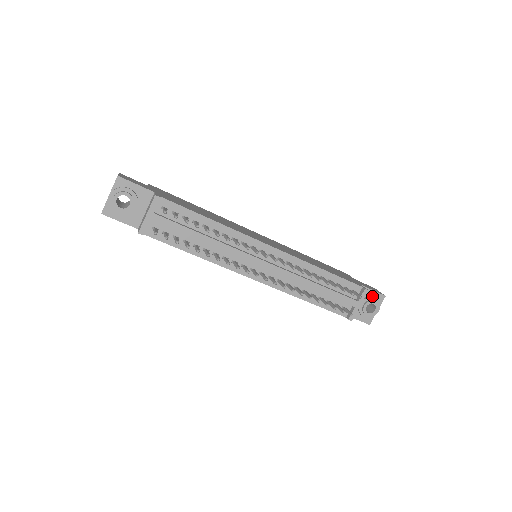
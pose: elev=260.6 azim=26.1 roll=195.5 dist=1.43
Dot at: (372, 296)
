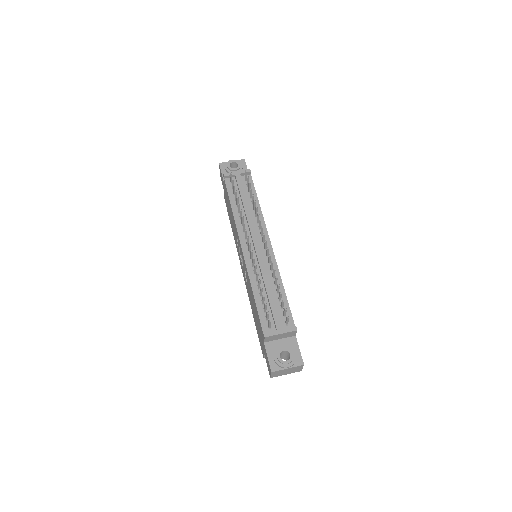
Dot at: (295, 351)
